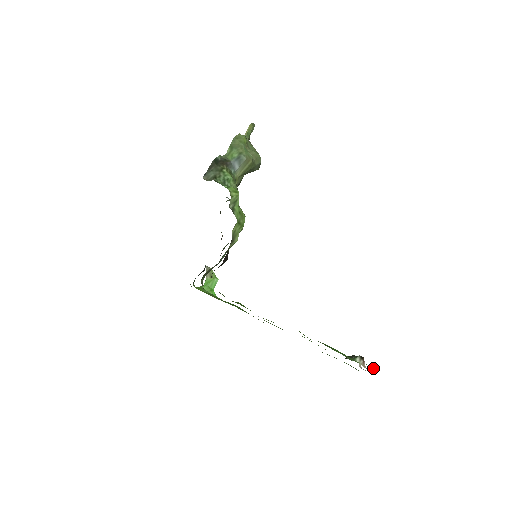
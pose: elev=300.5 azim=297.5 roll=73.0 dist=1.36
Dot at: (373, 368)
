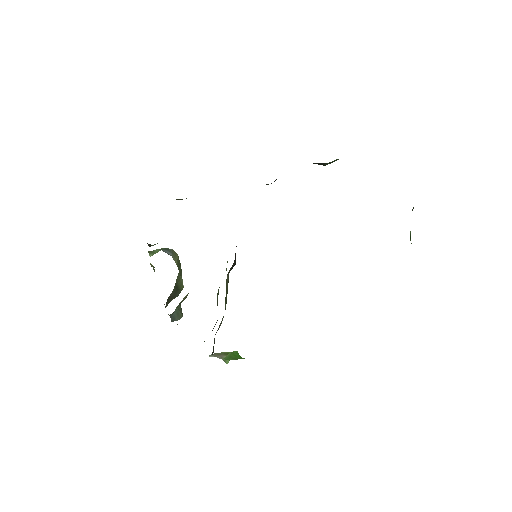
Dot at: occluded
